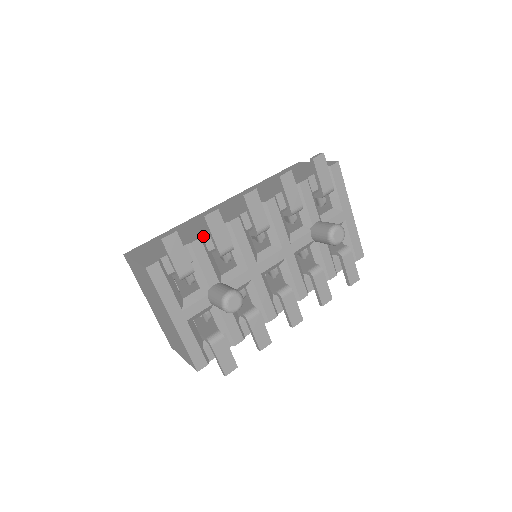
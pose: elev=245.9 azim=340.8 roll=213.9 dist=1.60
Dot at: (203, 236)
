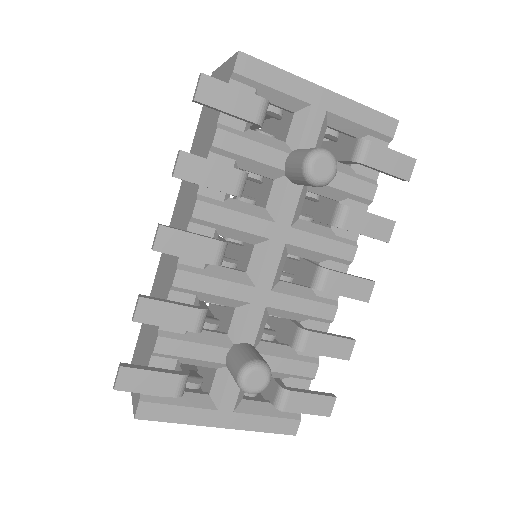
Dot at: (160, 328)
